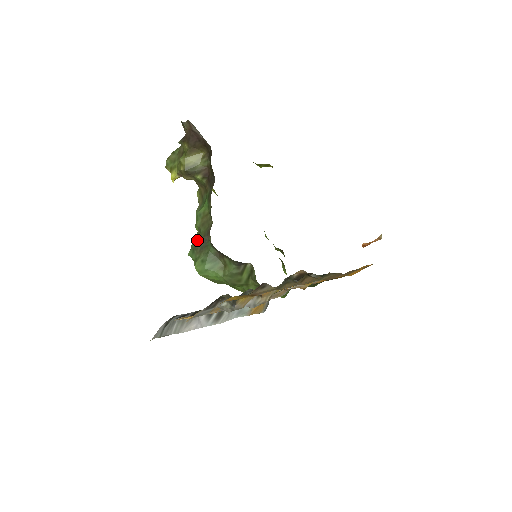
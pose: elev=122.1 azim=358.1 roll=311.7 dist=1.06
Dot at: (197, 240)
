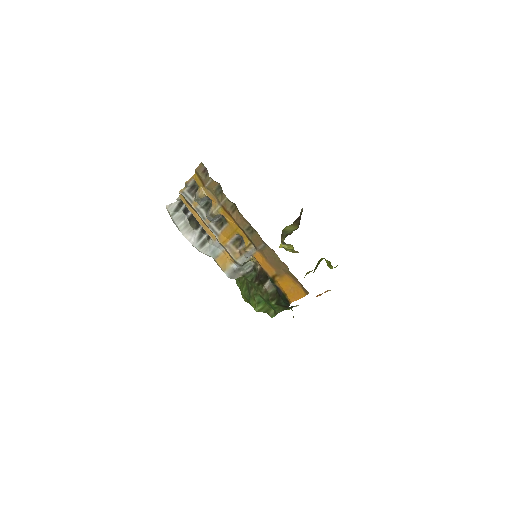
Dot at: occluded
